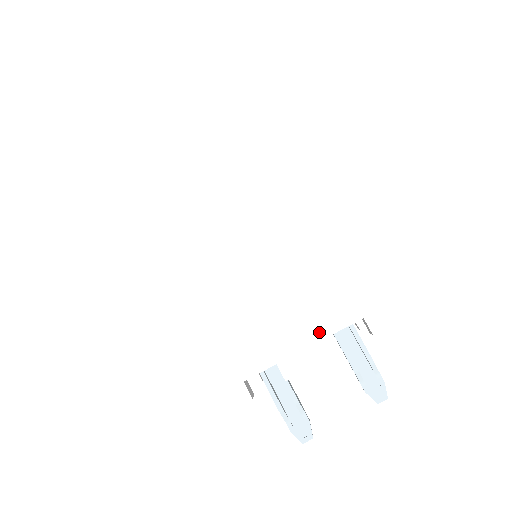
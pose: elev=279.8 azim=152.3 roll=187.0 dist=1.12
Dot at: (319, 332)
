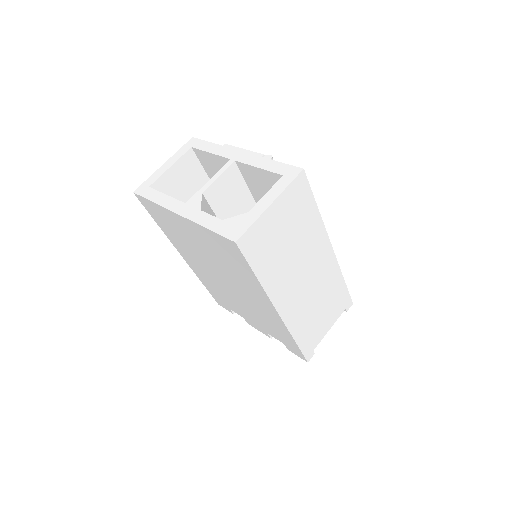
Dot at: (263, 329)
